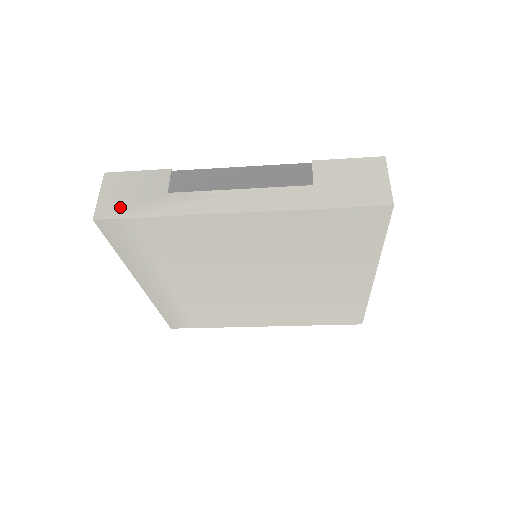
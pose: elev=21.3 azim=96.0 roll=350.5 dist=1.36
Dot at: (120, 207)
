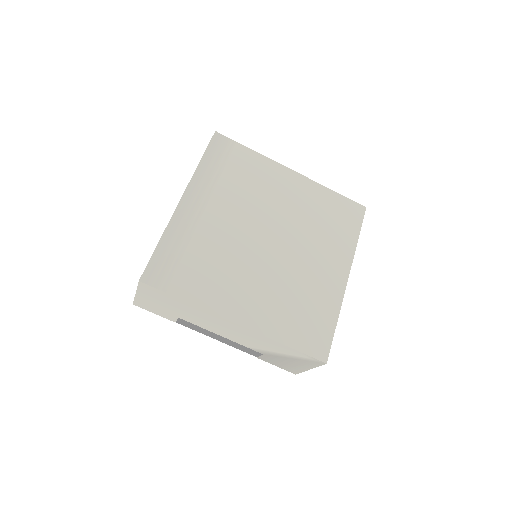
Dot at: occluded
